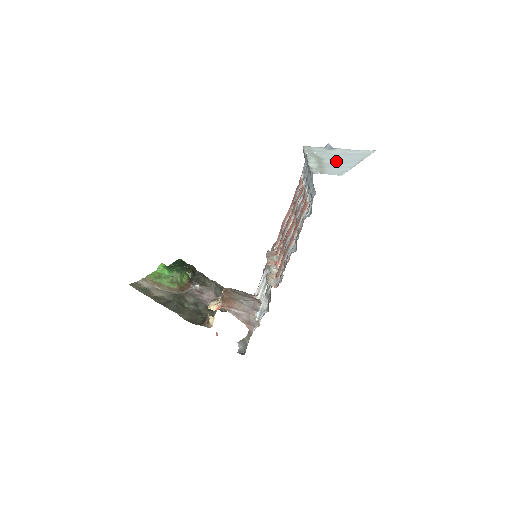
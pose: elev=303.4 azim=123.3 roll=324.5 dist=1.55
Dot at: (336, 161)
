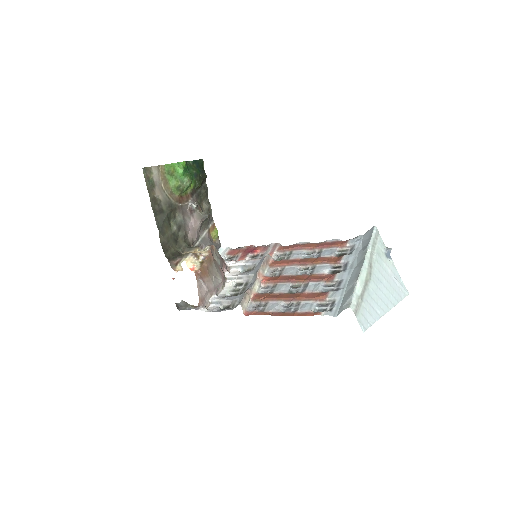
Dot at: (377, 292)
